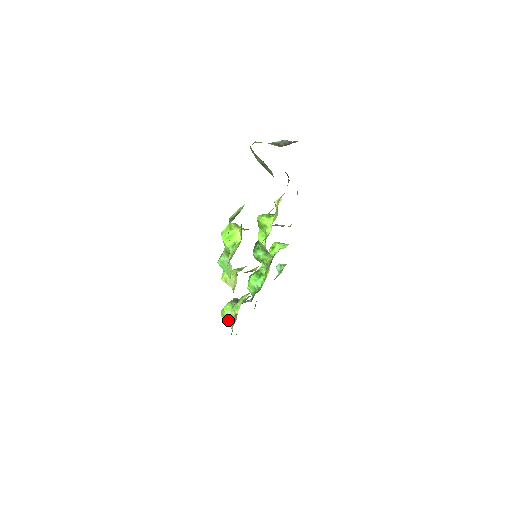
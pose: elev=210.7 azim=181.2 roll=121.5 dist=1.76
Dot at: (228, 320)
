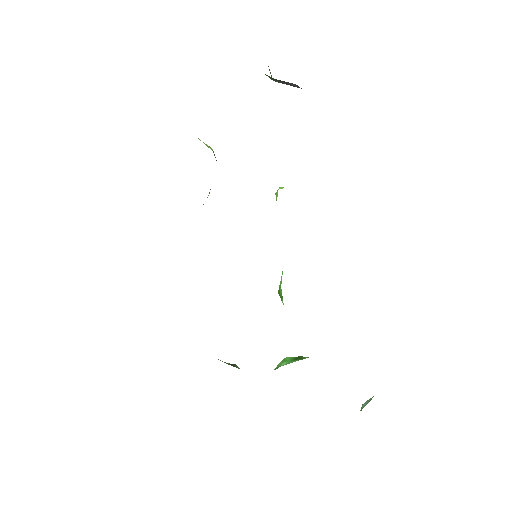
Dot at: occluded
